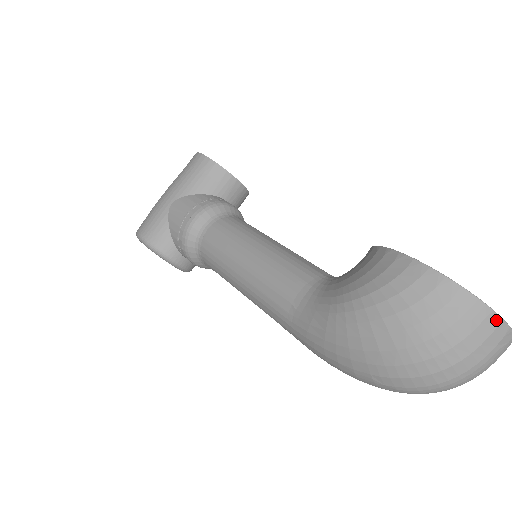
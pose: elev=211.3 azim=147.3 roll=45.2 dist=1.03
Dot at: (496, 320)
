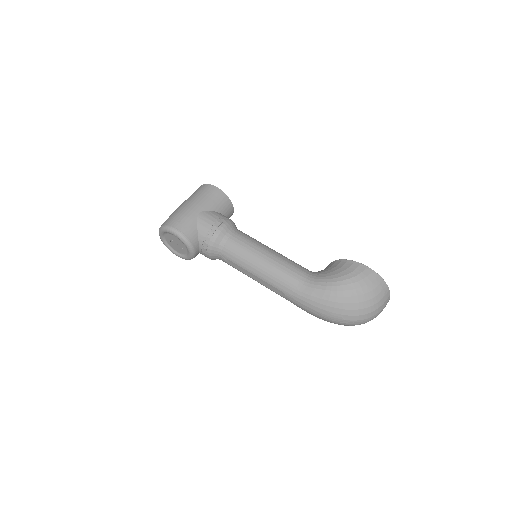
Dot at: (389, 294)
